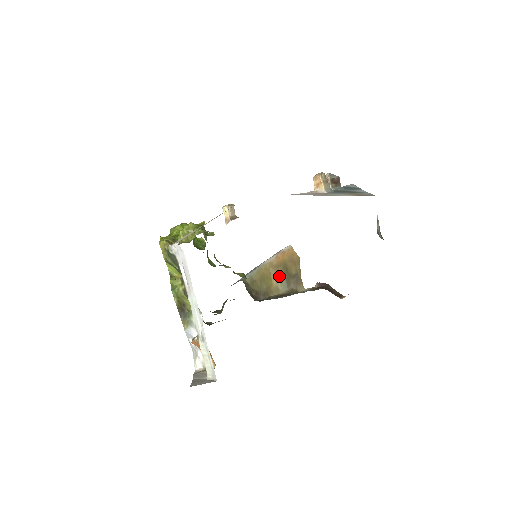
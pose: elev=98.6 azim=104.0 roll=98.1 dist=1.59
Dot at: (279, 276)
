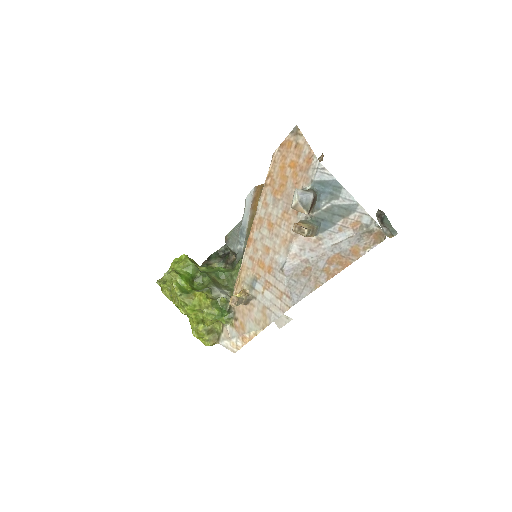
Dot at: occluded
